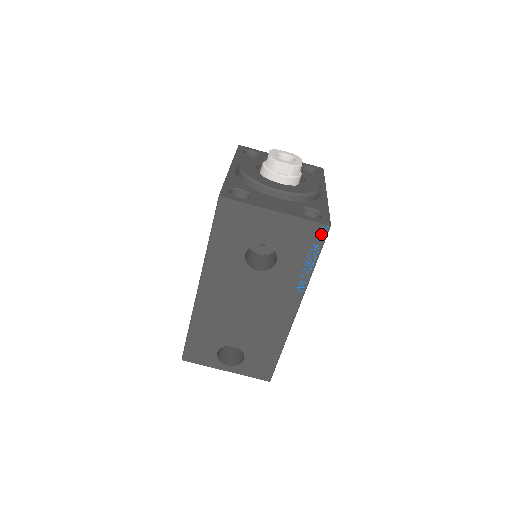
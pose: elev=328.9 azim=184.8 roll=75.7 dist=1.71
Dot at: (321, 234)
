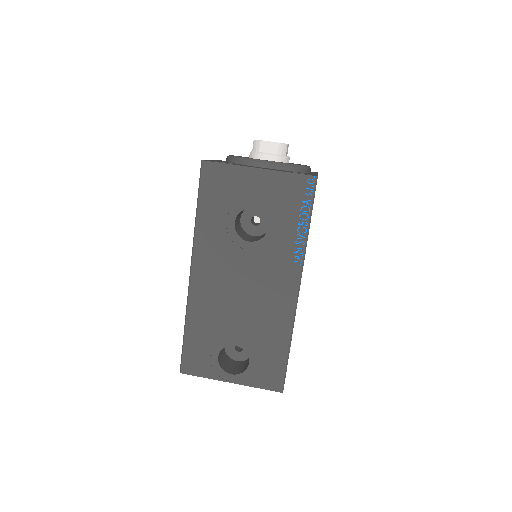
Dot at: (309, 187)
